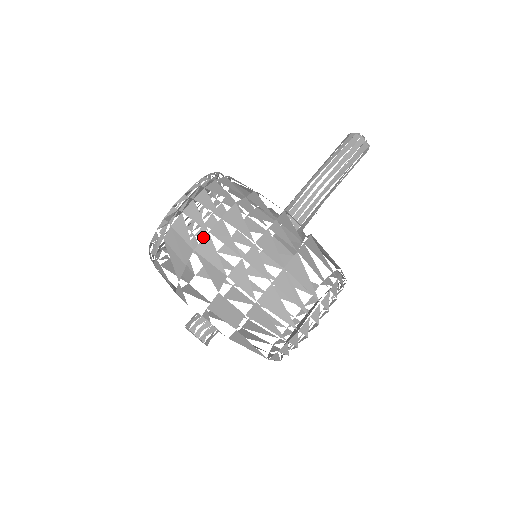
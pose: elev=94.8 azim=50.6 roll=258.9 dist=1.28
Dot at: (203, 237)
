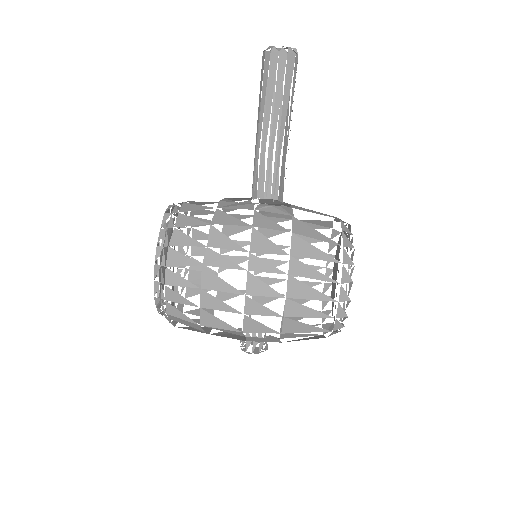
Dot at: (200, 237)
